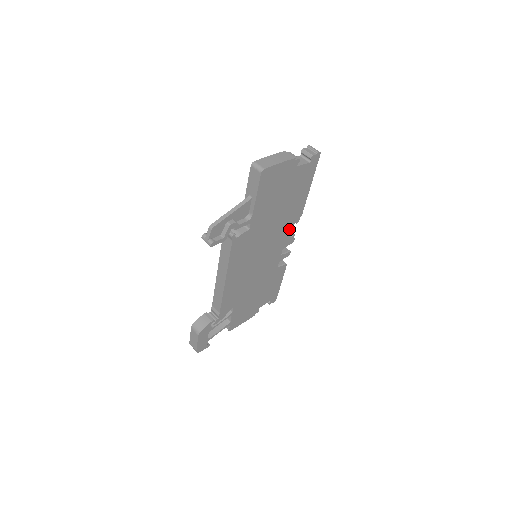
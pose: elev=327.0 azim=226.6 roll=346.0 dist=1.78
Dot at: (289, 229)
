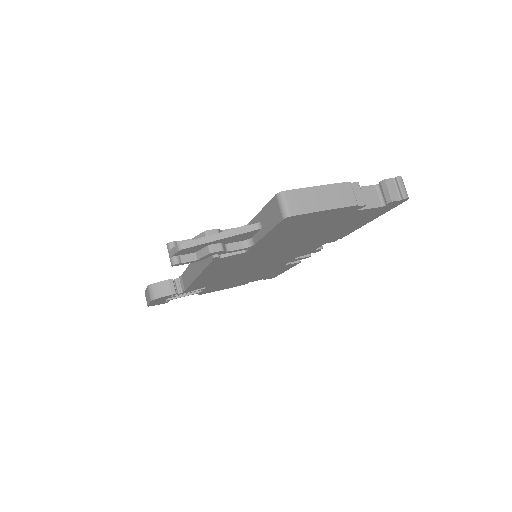
Dot at: (316, 246)
